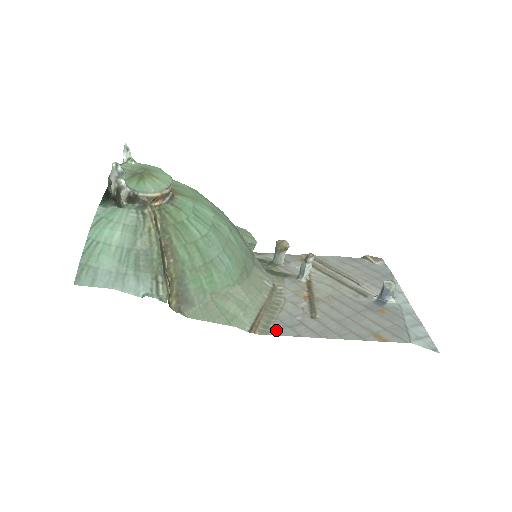
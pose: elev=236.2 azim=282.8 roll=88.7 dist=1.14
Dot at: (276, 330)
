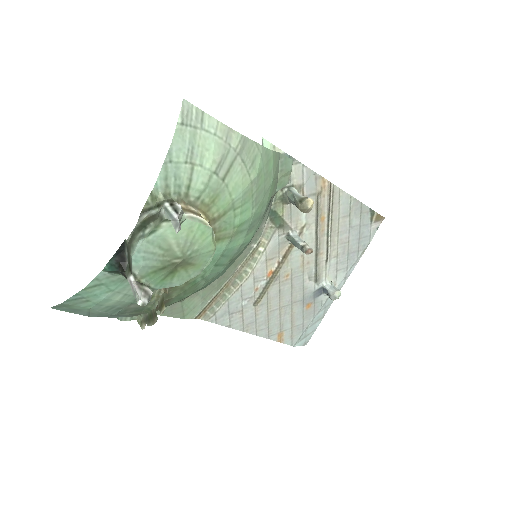
Dot at: (217, 317)
